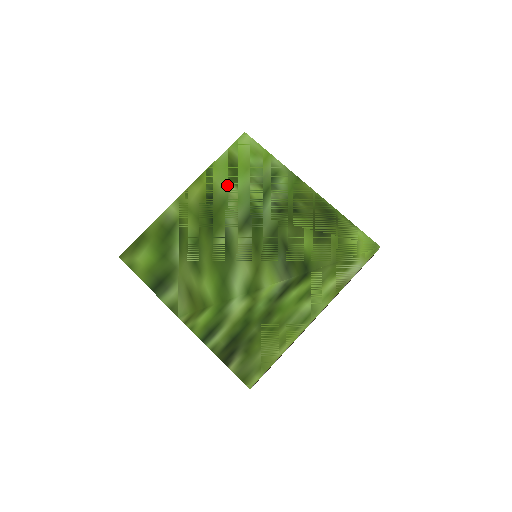
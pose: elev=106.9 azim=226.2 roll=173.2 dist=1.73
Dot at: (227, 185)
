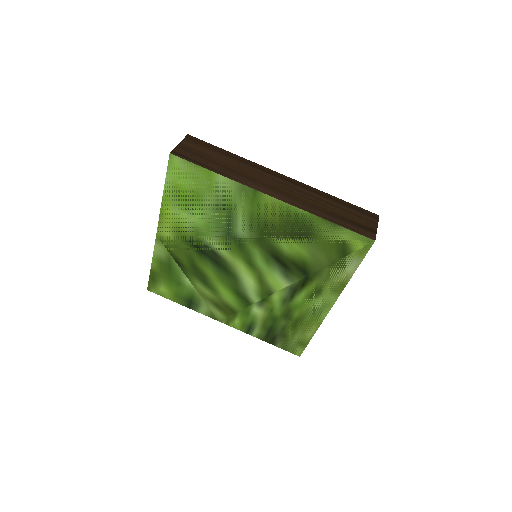
Dot at: (189, 215)
